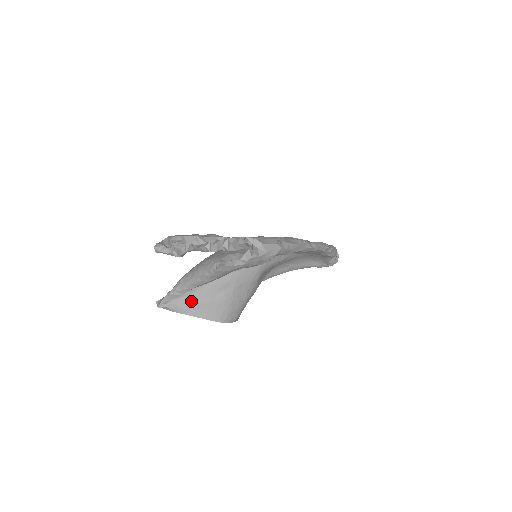
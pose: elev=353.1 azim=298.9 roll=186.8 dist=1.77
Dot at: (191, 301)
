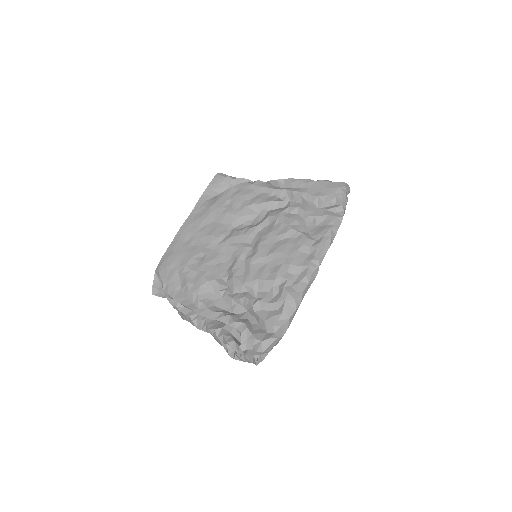
Dot at: occluded
